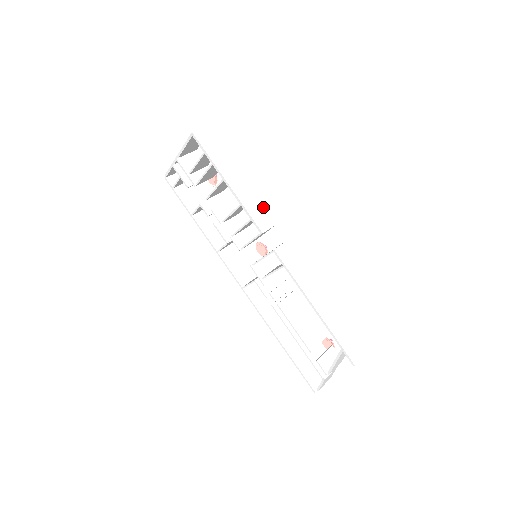
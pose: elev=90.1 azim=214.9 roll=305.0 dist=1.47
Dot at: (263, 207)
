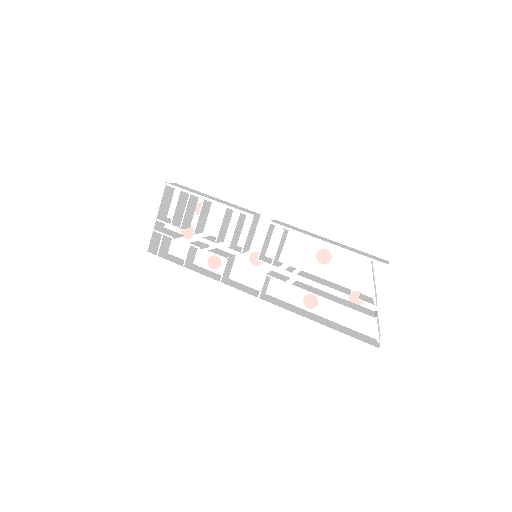
Dot at: occluded
